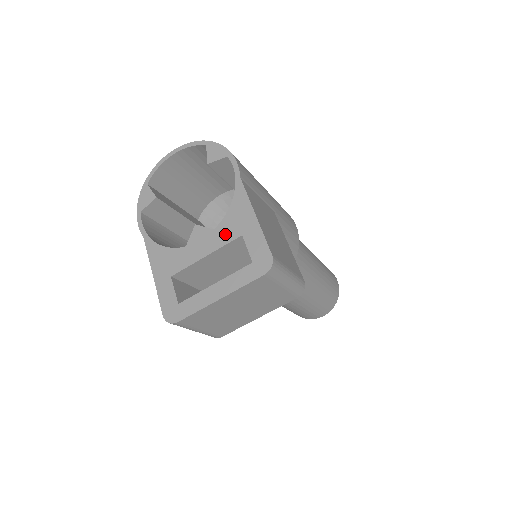
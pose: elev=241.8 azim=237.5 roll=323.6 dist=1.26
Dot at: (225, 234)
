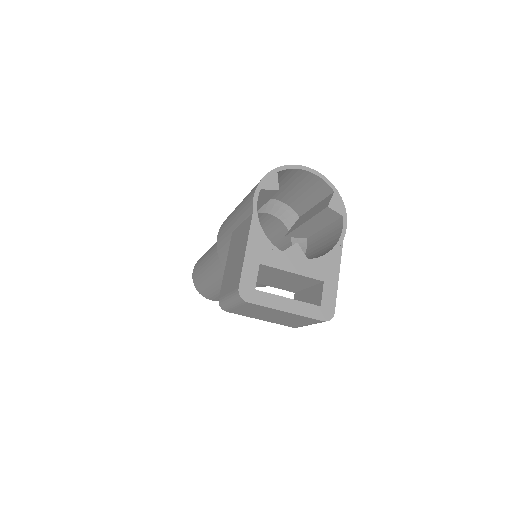
Dot at: (314, 270)
